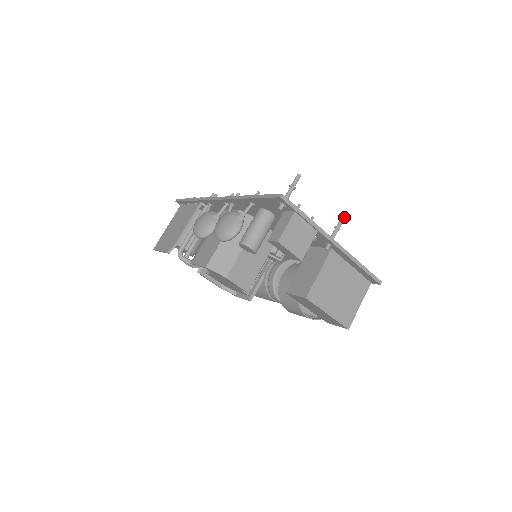
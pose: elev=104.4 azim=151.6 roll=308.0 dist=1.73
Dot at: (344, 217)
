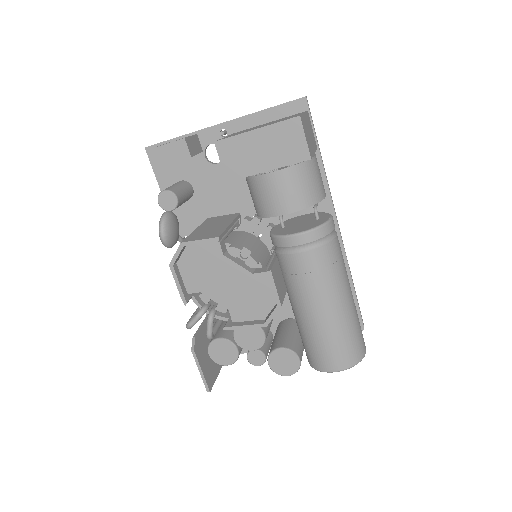
Dot at: occluded
